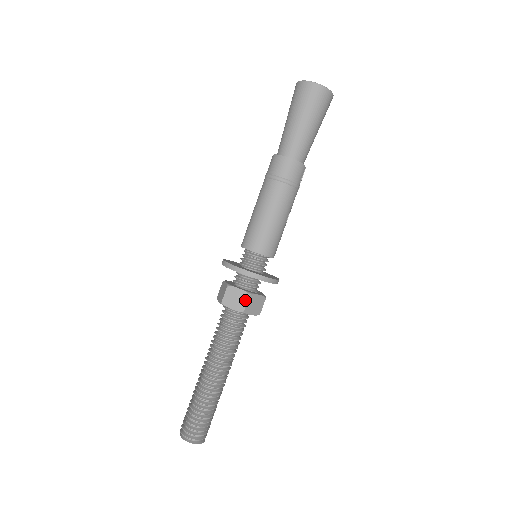
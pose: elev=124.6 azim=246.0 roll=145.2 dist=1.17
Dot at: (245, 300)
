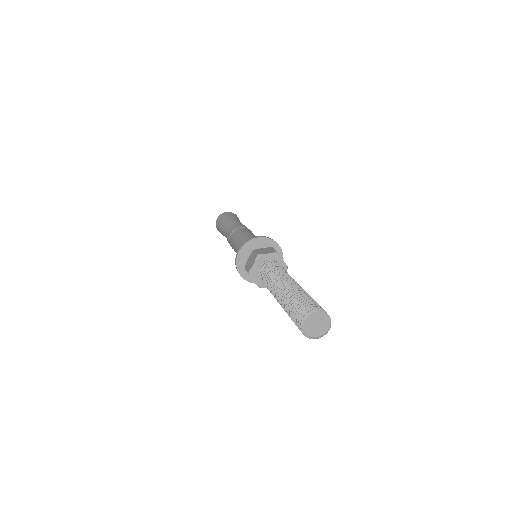
Dot at: (272, 249)
